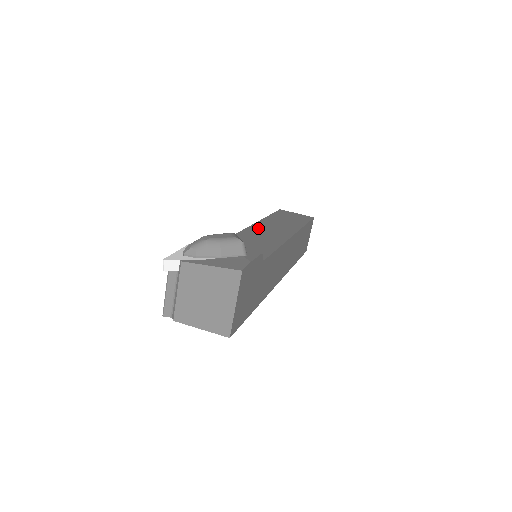
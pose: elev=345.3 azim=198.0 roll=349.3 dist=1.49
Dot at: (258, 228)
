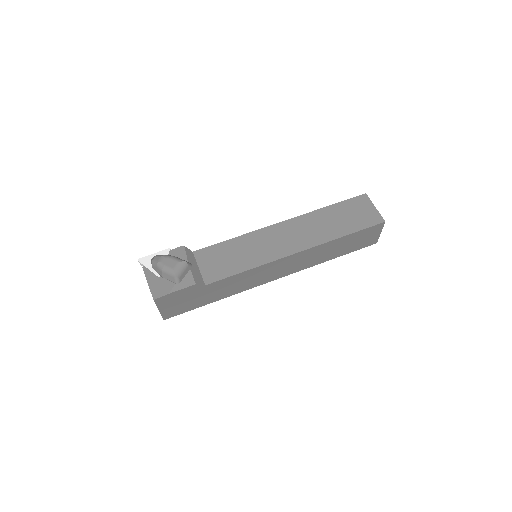
Dot at: (275, 231)
